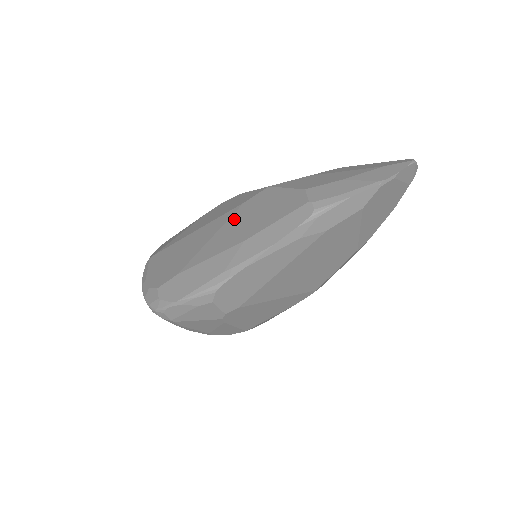
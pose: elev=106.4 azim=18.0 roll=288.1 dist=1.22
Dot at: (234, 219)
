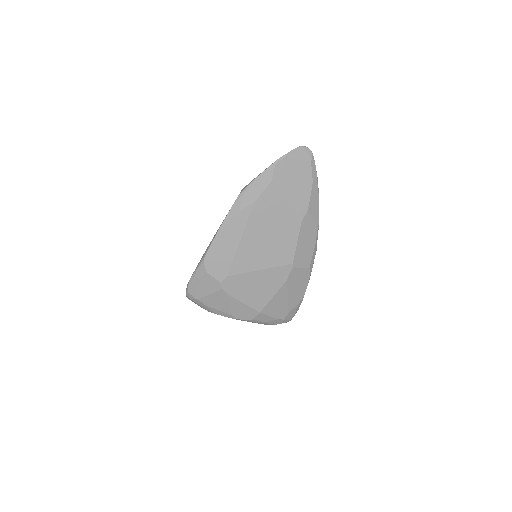
Dot at: occluded
